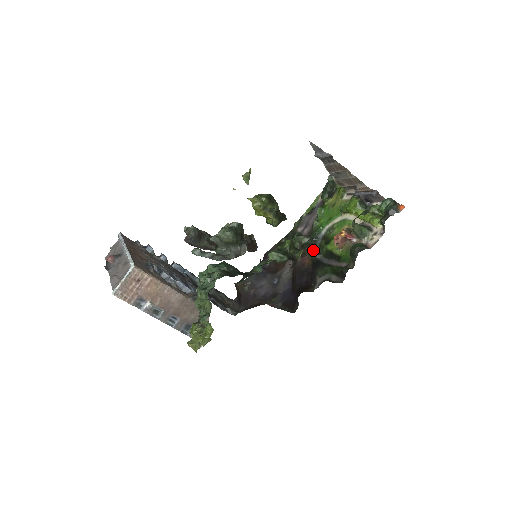
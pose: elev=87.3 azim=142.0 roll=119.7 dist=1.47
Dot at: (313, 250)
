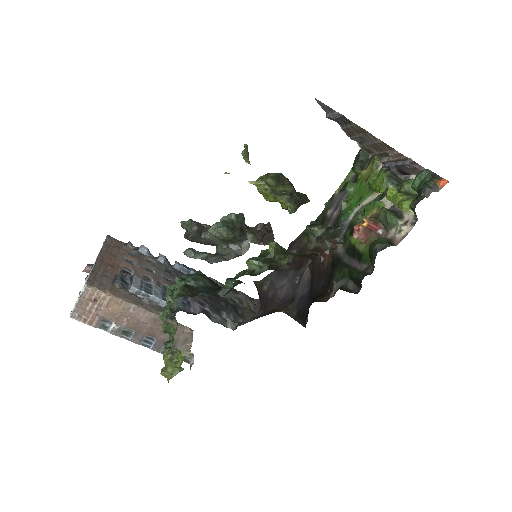
Dot at: (336, 243)
